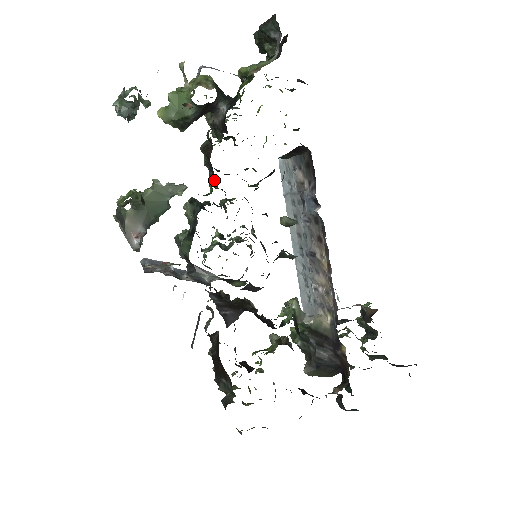
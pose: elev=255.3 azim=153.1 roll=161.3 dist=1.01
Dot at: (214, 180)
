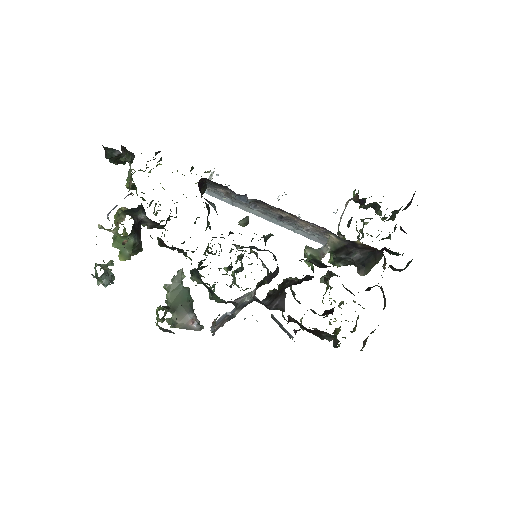
Dot at: (185, 253)
